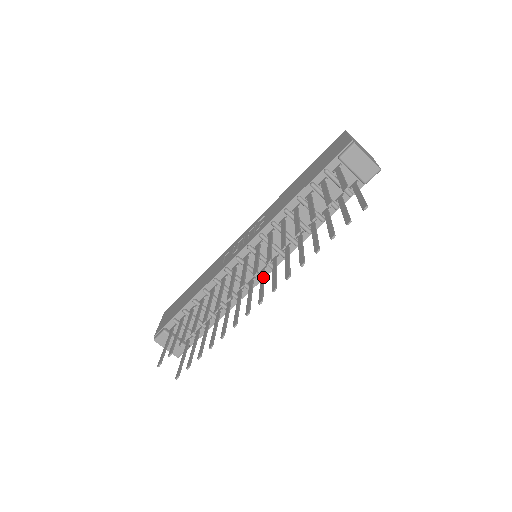
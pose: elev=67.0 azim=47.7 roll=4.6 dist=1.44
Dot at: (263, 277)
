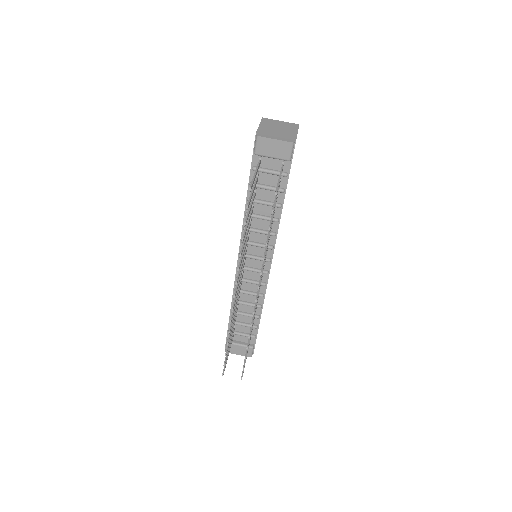
Dot at: occluded
